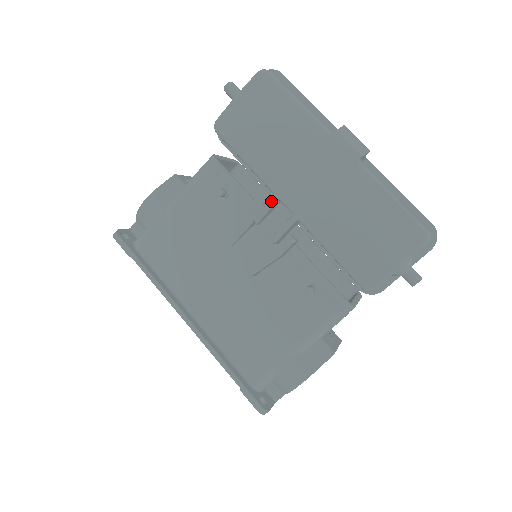
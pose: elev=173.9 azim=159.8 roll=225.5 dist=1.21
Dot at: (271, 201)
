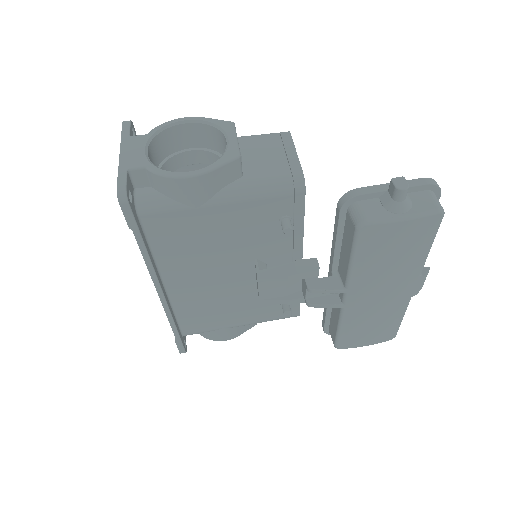
Dot at: (339, 291)
